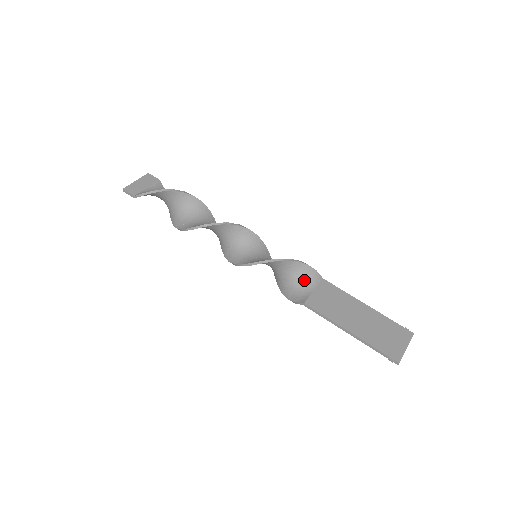
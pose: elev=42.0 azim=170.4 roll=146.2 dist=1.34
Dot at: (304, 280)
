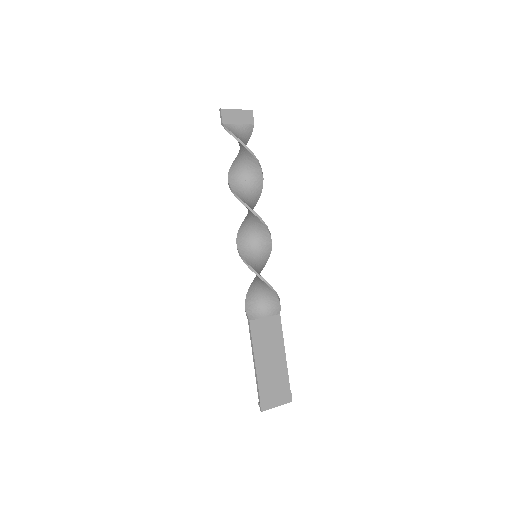
Dot at: (267, 305)
